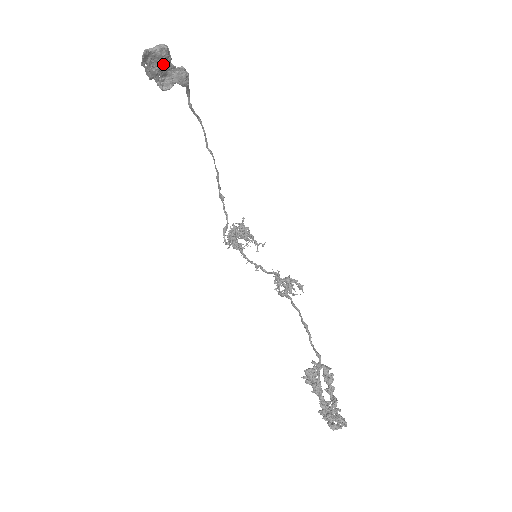
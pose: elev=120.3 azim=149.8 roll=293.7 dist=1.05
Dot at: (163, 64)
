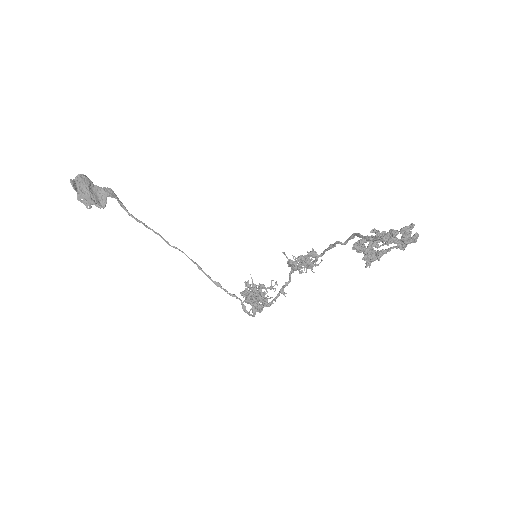
Dot at: (89, 186)
